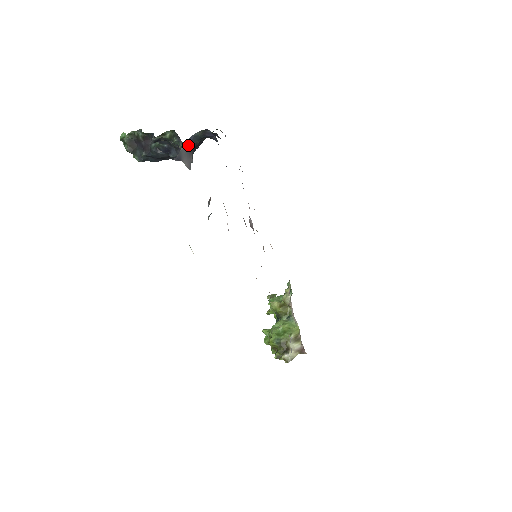
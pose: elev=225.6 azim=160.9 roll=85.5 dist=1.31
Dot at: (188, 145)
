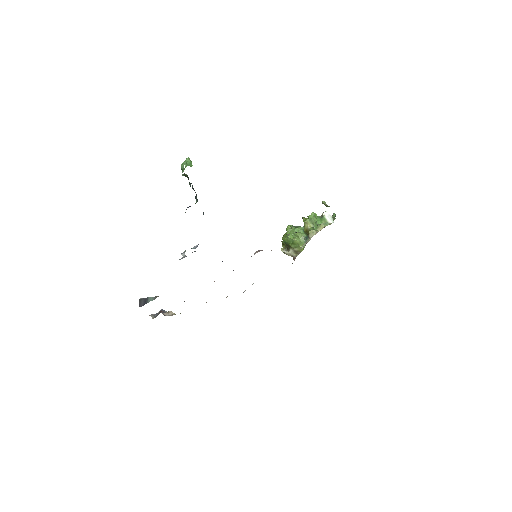
Dot at: occluded
